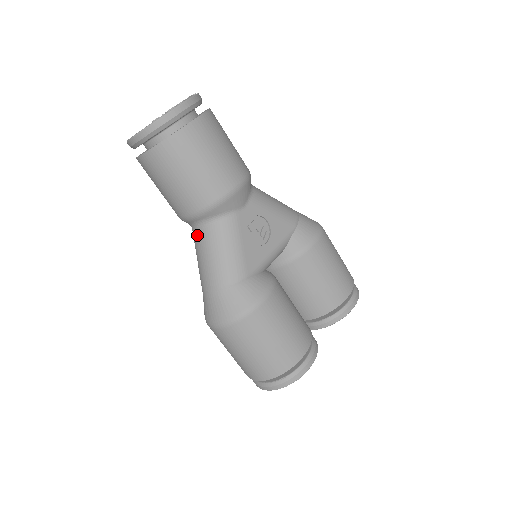
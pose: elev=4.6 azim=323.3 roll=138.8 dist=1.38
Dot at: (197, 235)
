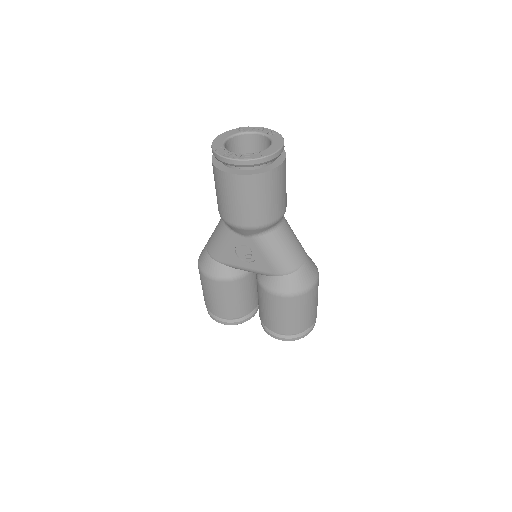
Dot at: occluded
